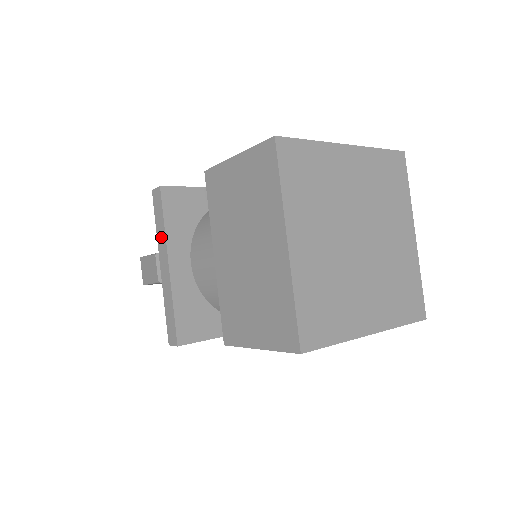
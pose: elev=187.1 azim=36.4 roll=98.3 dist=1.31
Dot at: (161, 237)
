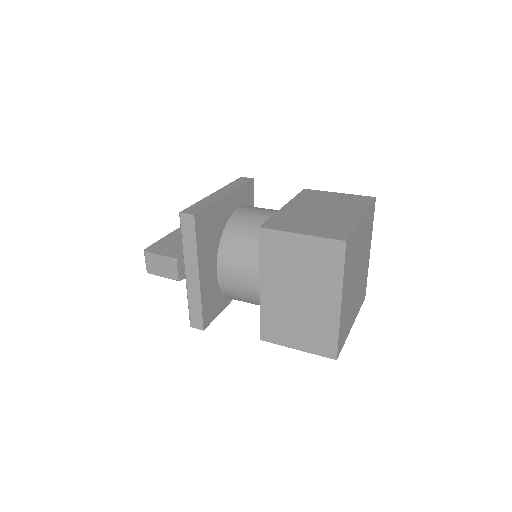
Dot at: (190, 253)
